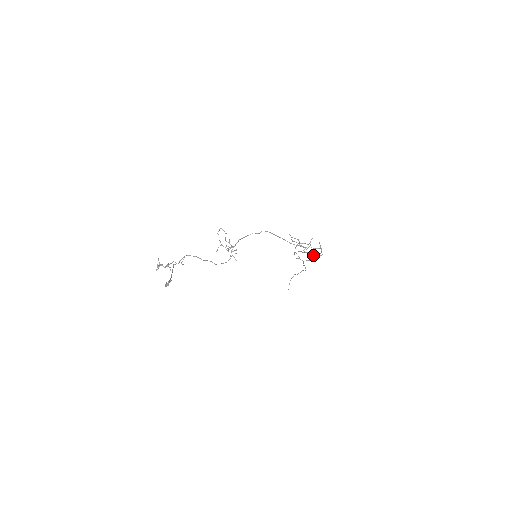
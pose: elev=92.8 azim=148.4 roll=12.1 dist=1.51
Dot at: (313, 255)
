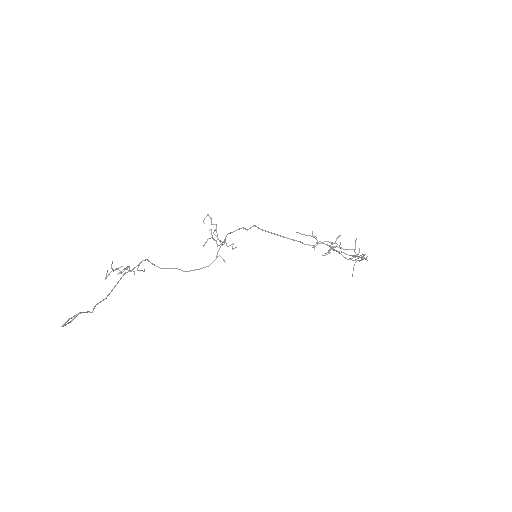
Dot at: (345, 258)
